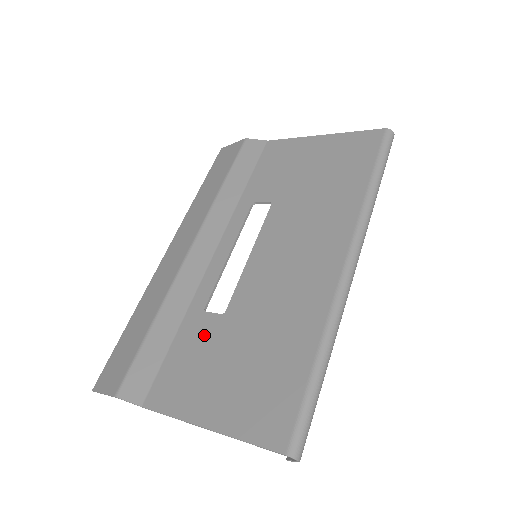
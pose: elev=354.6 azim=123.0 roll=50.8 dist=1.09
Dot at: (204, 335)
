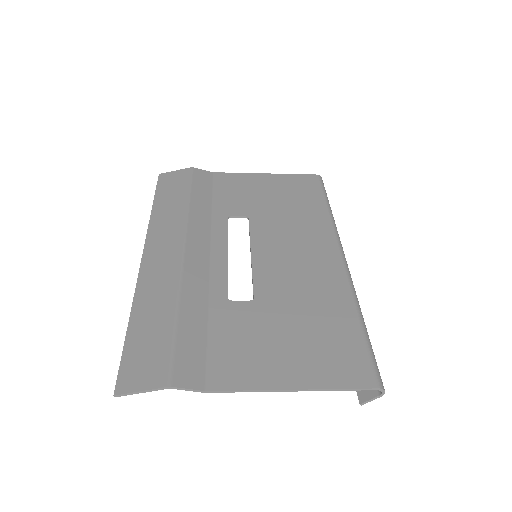
Dot at: (242, 319)
